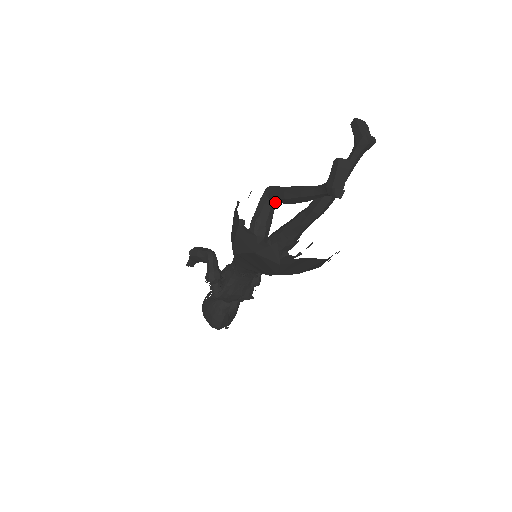
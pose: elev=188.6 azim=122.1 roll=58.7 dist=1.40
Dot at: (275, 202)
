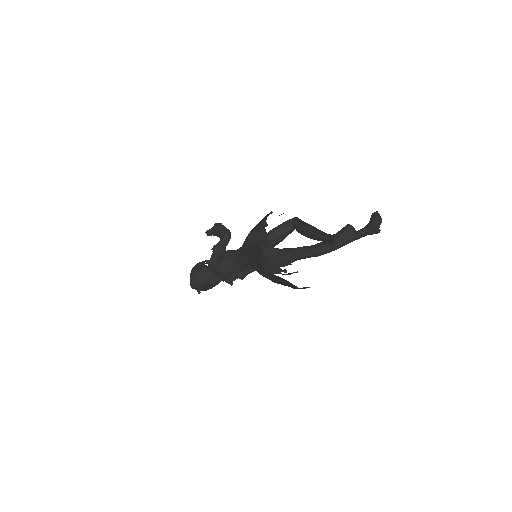
Dot at: (294, 229)
